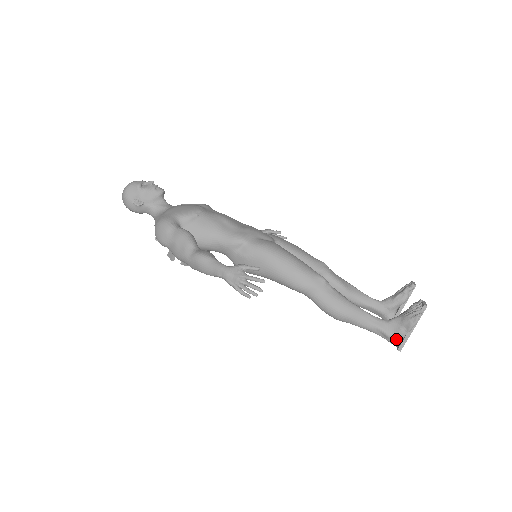
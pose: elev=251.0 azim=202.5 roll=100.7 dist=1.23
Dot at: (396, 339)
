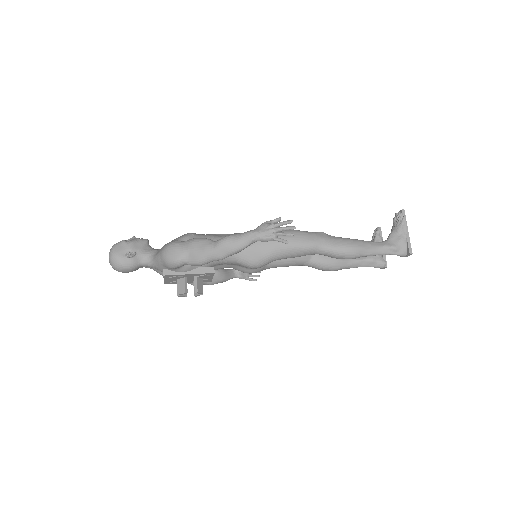
Dot at: (403, 247)
